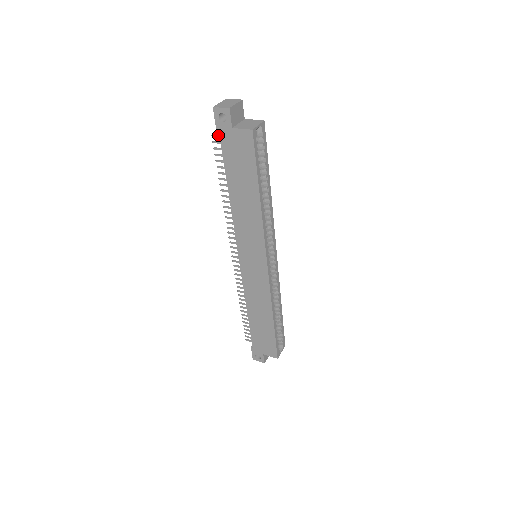
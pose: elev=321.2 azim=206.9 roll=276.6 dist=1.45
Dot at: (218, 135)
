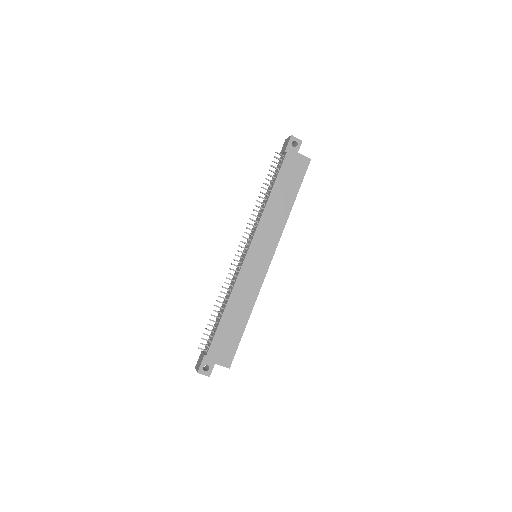
Dot at: (281, 154)
